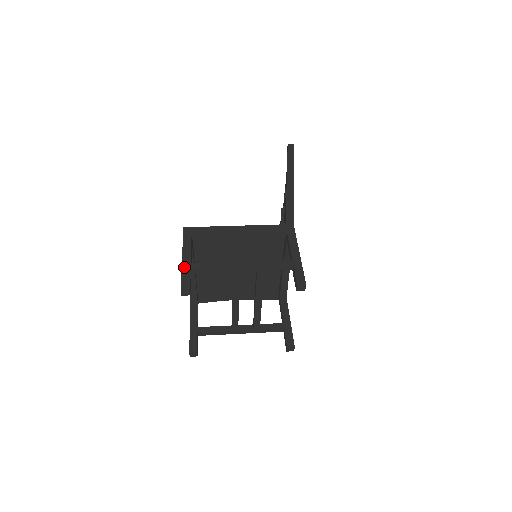
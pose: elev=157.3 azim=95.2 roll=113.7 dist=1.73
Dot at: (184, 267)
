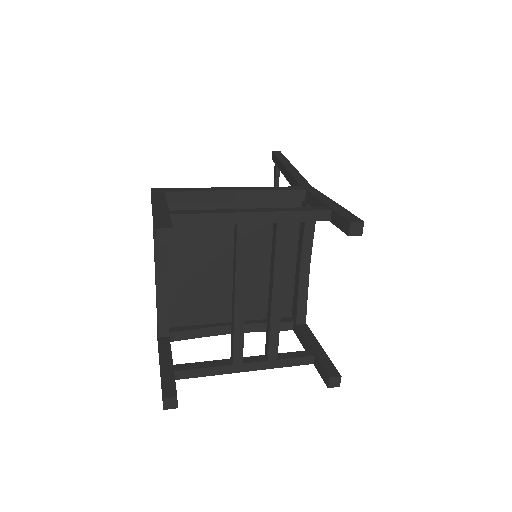
Dot at: (158, 212)
